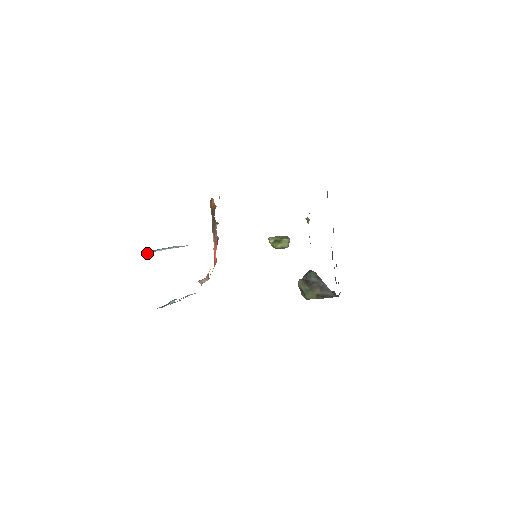
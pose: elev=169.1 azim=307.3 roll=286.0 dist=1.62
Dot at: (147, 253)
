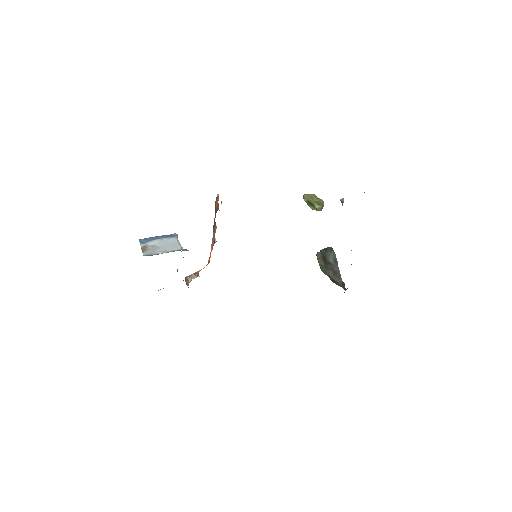
Dot at: (141, 245)
